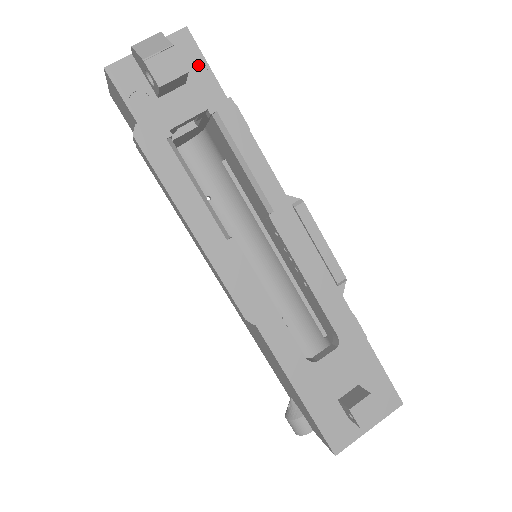
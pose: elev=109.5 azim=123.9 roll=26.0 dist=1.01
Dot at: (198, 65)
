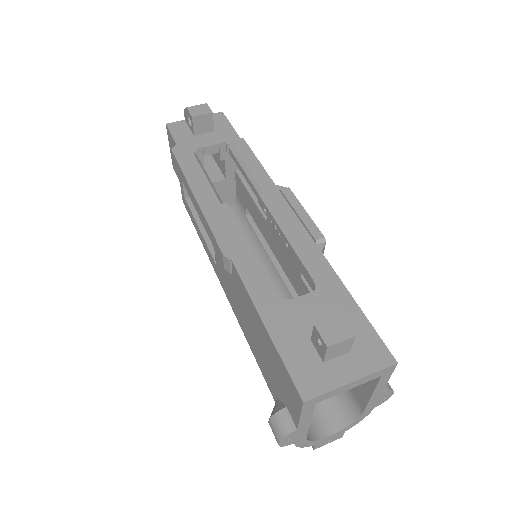
Dot at: (225, 125)
